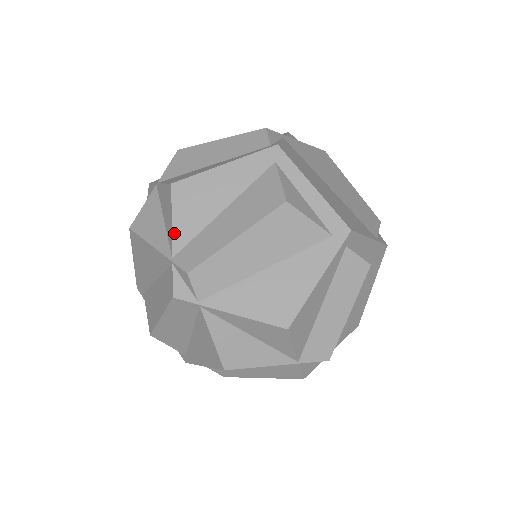
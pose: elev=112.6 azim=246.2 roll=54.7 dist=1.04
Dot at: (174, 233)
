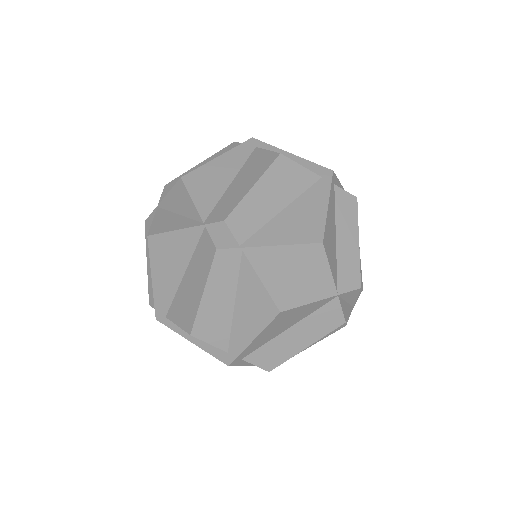
Dot at: (197, 207)
